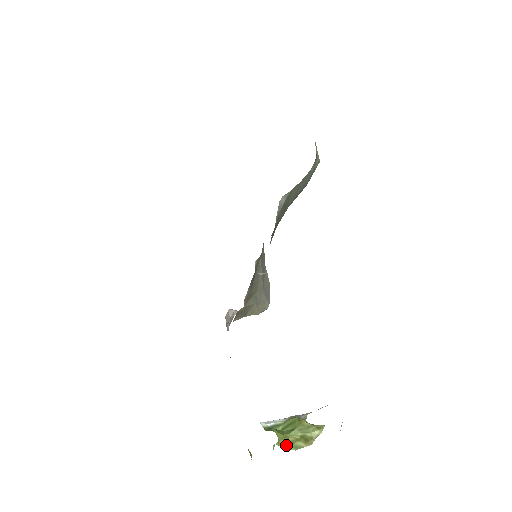
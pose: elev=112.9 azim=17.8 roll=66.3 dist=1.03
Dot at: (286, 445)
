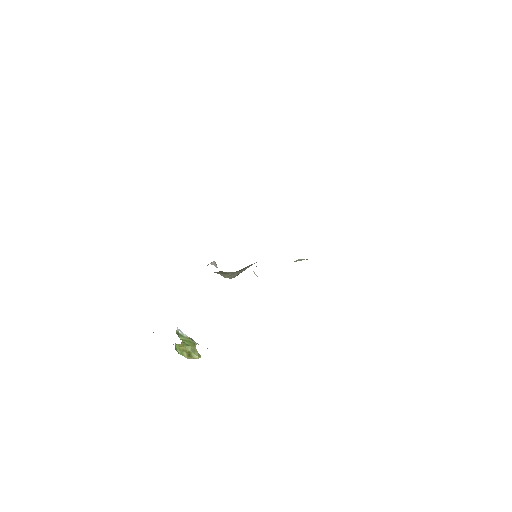
Dot at: (179, 348)
